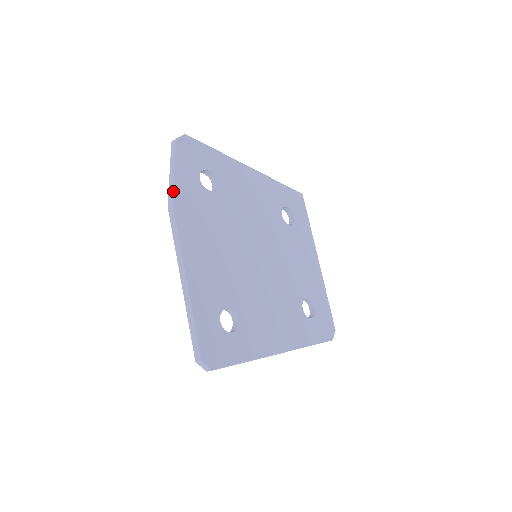
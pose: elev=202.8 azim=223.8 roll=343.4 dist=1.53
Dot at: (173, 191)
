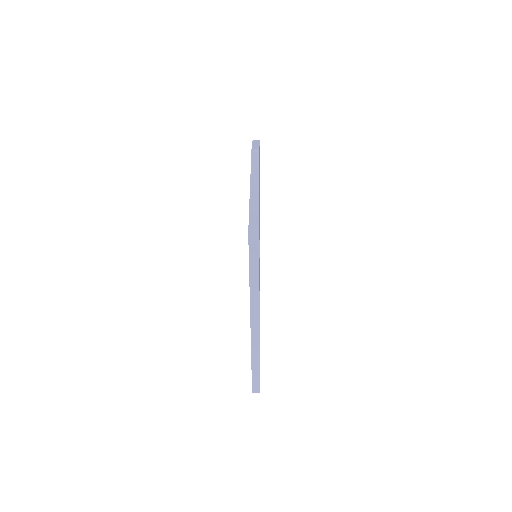
Dot at: occluded
